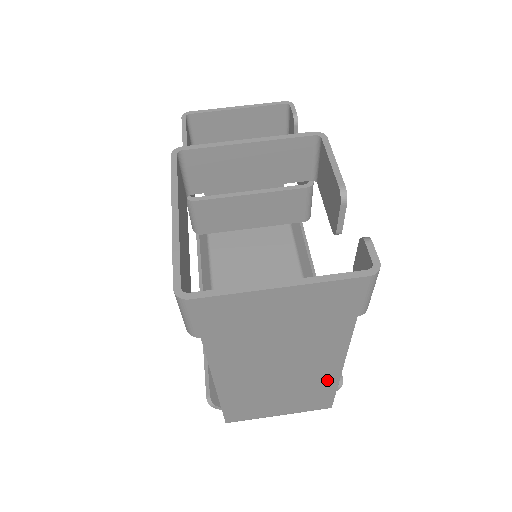
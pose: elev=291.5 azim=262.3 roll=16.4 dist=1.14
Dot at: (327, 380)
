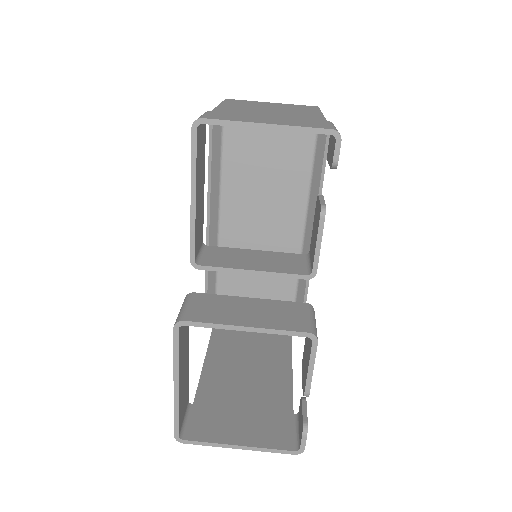
Dot at: (283, 353)
